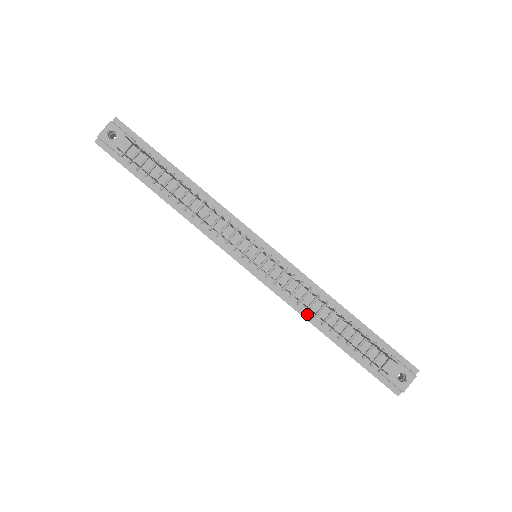
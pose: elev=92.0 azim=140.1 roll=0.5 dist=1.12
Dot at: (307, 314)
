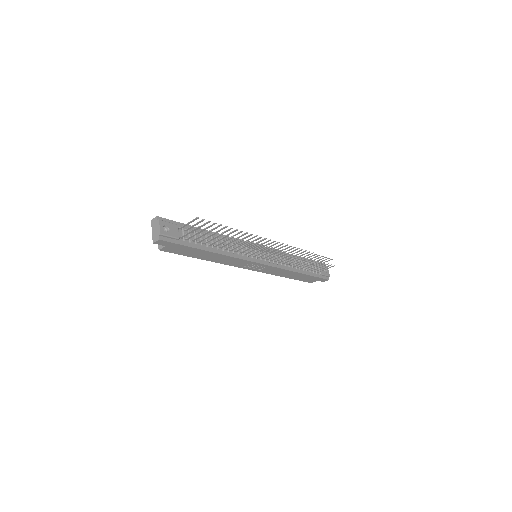
Dot at: (290, 268)
